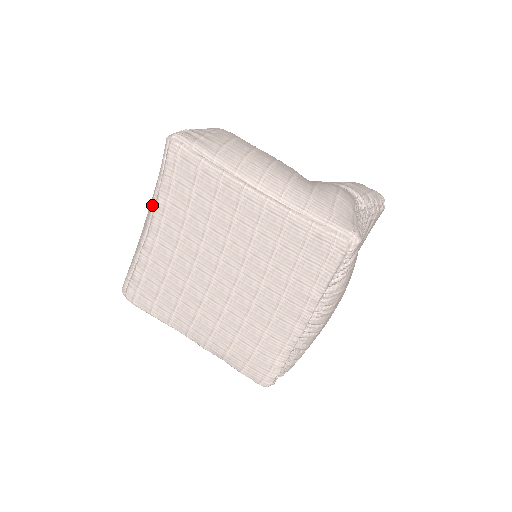
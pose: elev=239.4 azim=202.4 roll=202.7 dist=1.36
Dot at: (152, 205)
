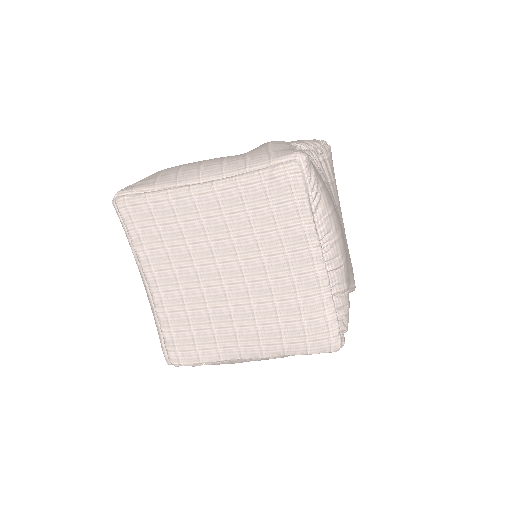
Dot at: (138, 265)
